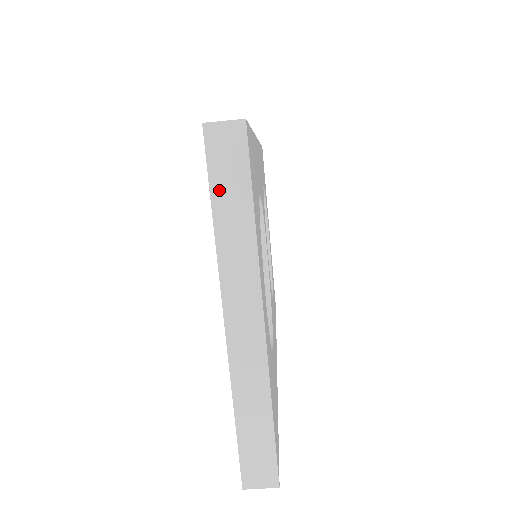
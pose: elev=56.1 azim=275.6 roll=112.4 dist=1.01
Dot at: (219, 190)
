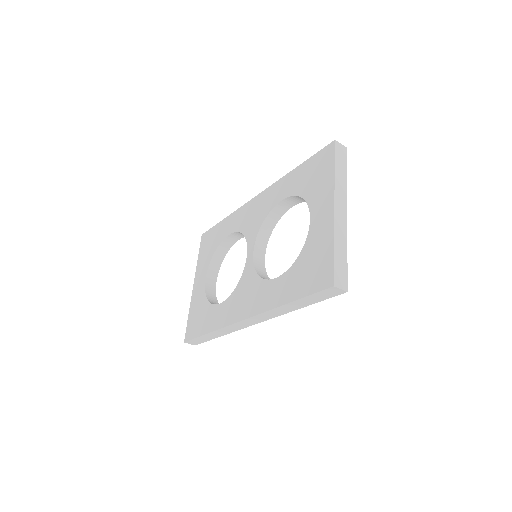
Dot at: (337, 162)
